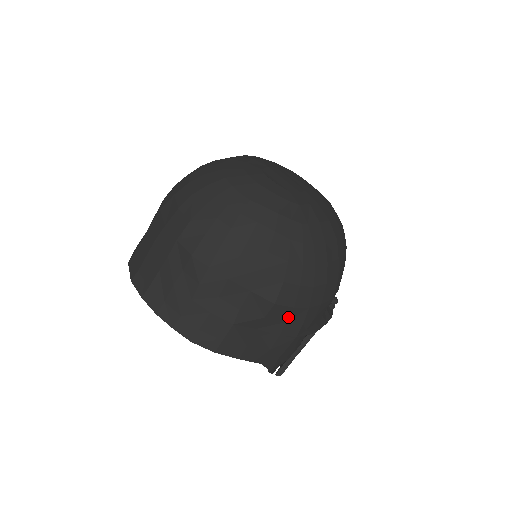
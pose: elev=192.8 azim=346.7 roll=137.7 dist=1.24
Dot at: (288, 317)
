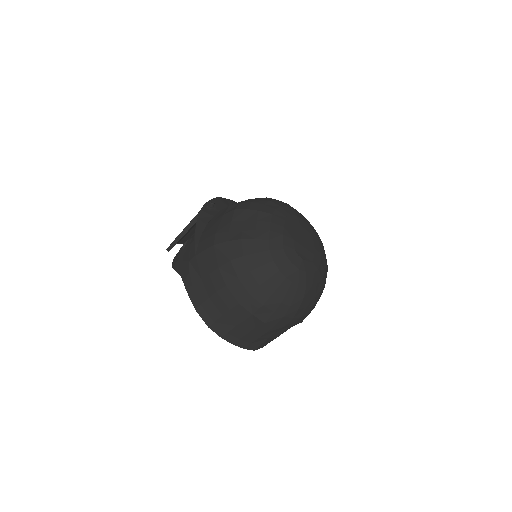
Dot at: occluded
